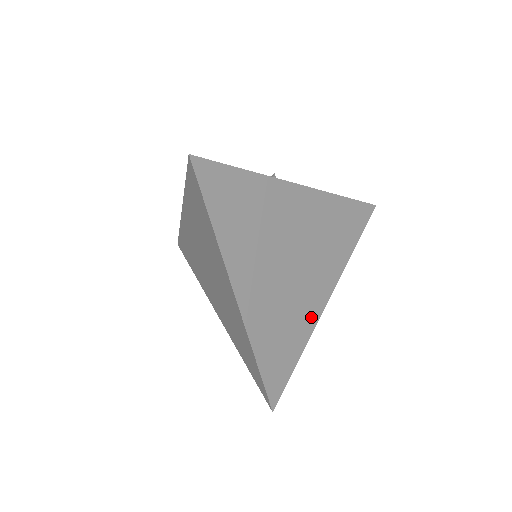
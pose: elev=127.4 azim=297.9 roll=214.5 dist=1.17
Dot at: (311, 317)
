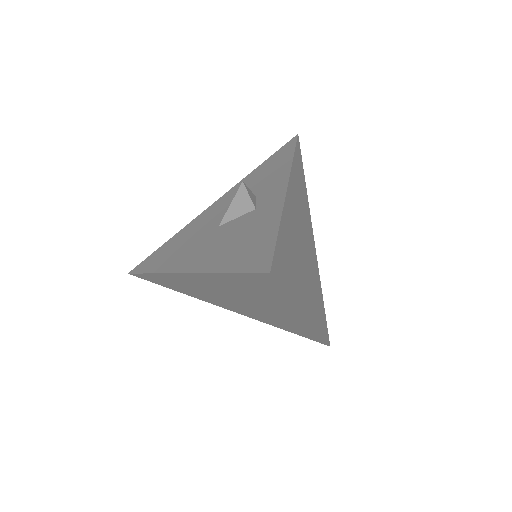
Dot at: (316, 267)
